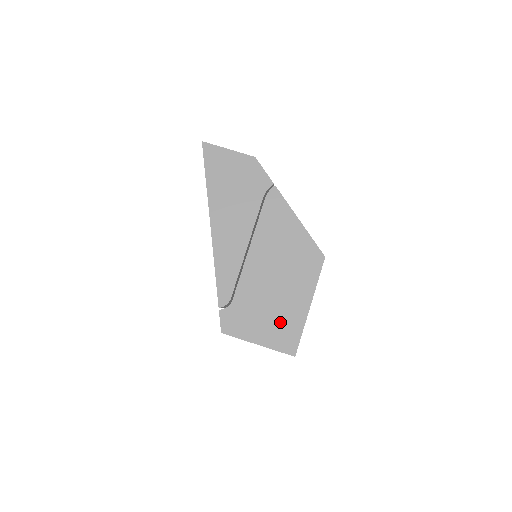
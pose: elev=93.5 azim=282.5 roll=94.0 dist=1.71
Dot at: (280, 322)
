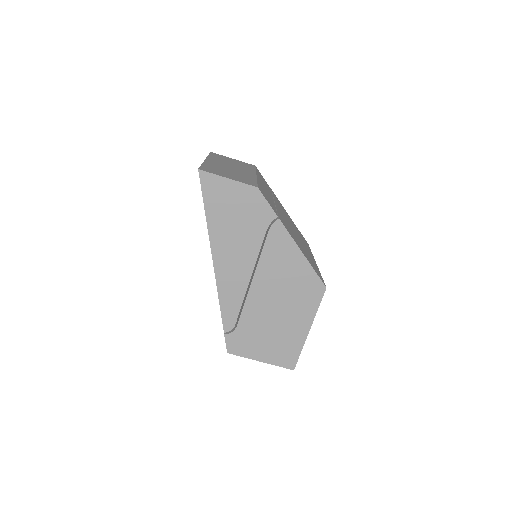
Dot at: (281, 344)
